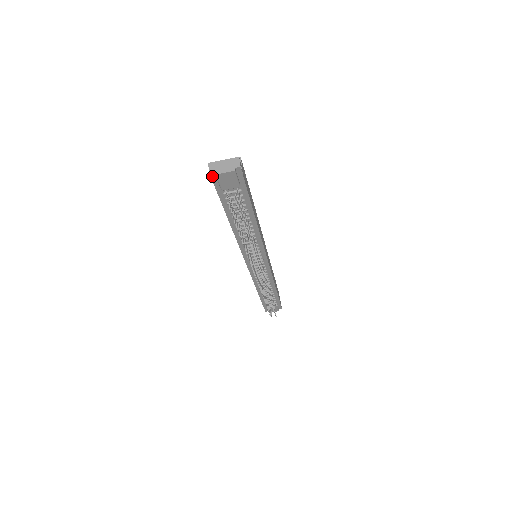
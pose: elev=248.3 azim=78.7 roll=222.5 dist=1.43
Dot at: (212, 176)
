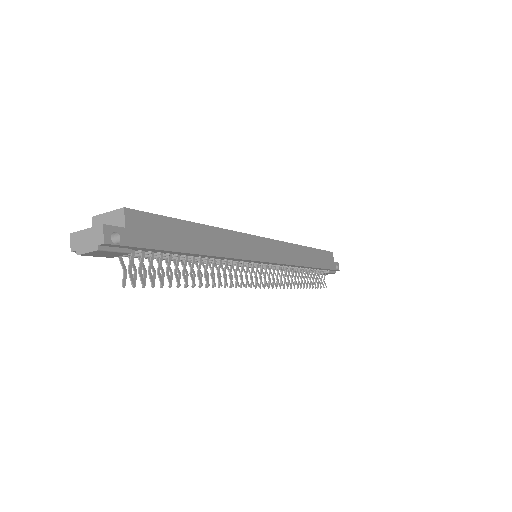
Dot at: occluded
